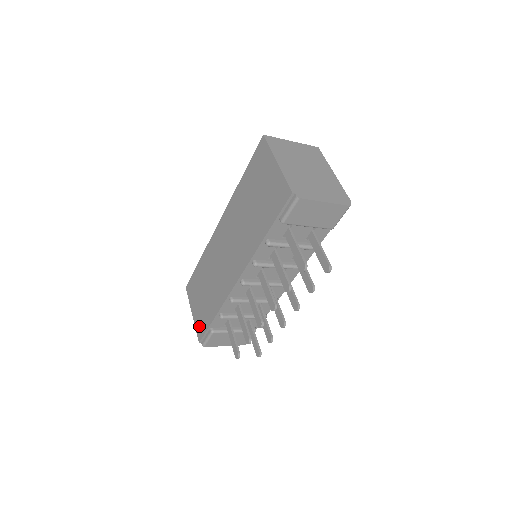
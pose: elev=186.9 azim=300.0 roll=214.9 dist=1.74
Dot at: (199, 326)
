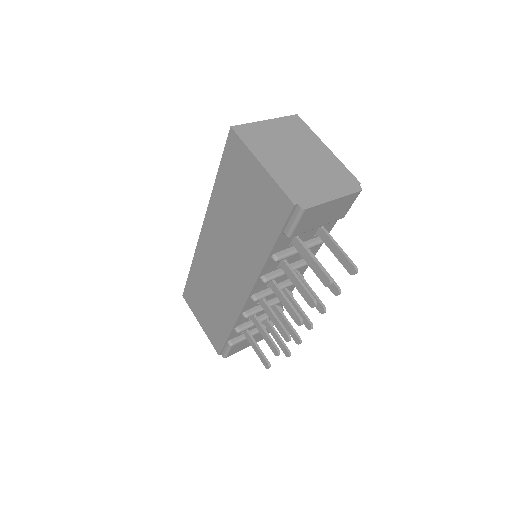
Dot at: (213, 339)
